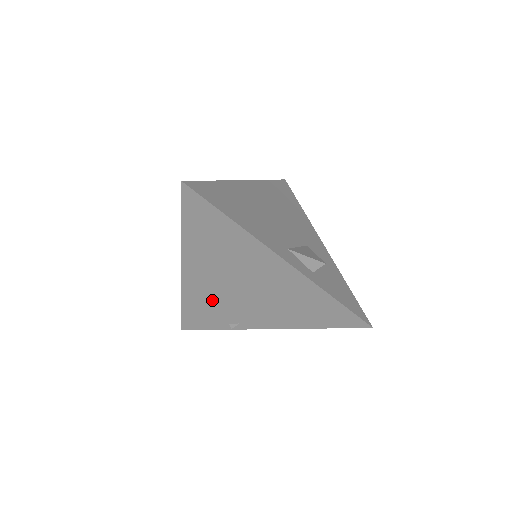
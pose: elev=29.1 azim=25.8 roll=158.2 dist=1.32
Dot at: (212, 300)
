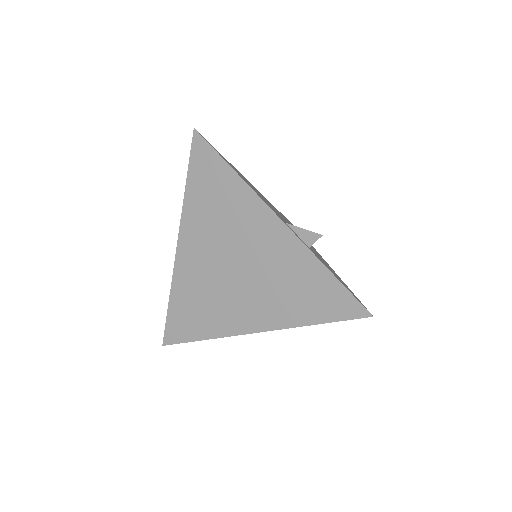
Dot at: (201, 290)
